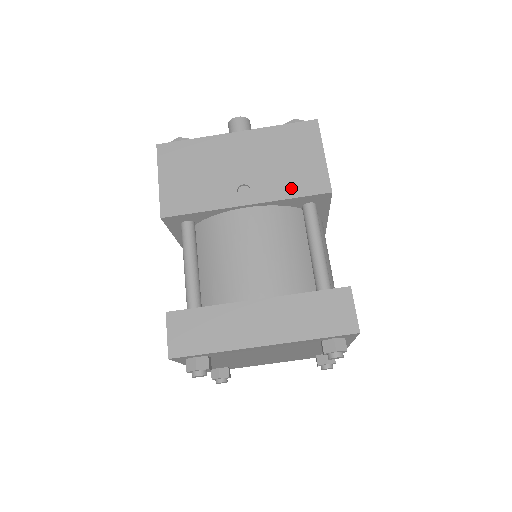
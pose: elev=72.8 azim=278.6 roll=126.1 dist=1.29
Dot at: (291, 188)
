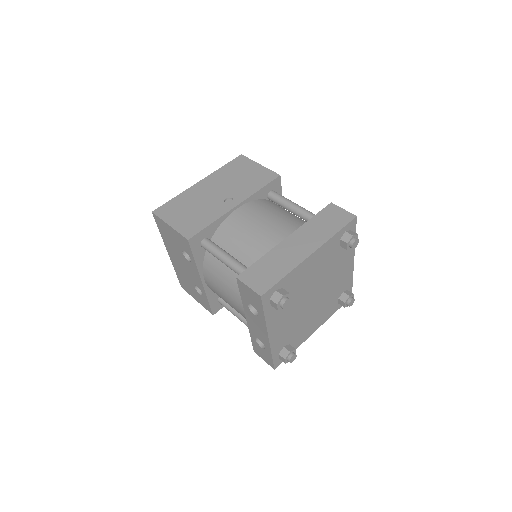
Dot at: (256, 185)
